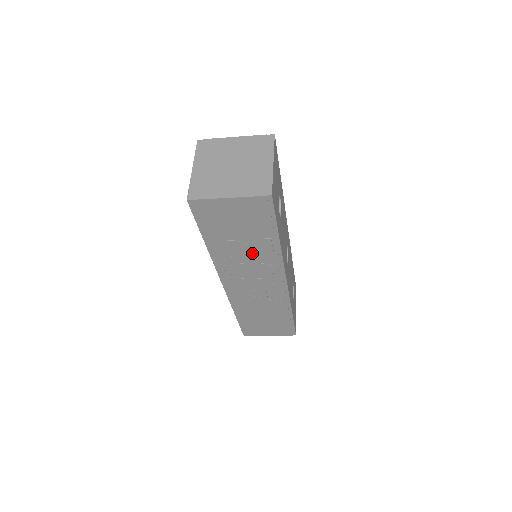
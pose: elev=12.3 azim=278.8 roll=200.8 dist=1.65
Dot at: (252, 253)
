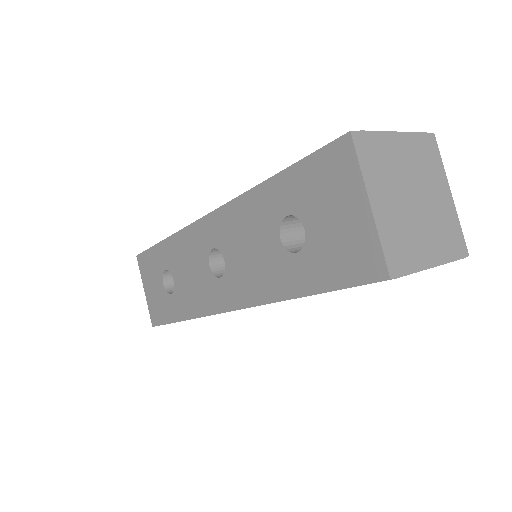
Dot at: occluded
